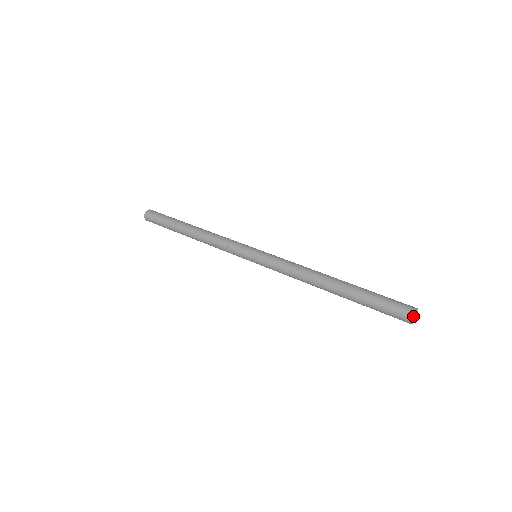
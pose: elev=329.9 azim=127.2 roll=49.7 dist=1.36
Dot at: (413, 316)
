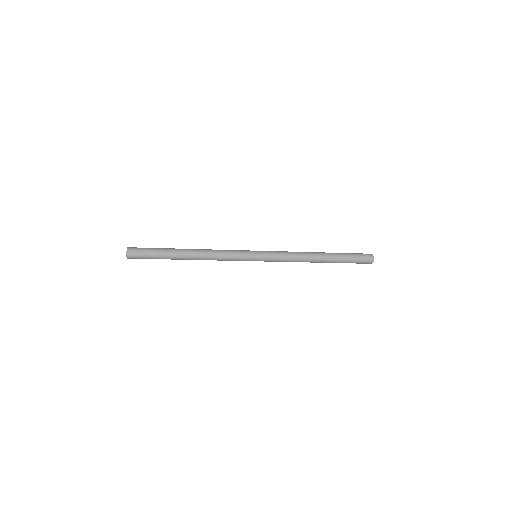
Dot at: occluded
